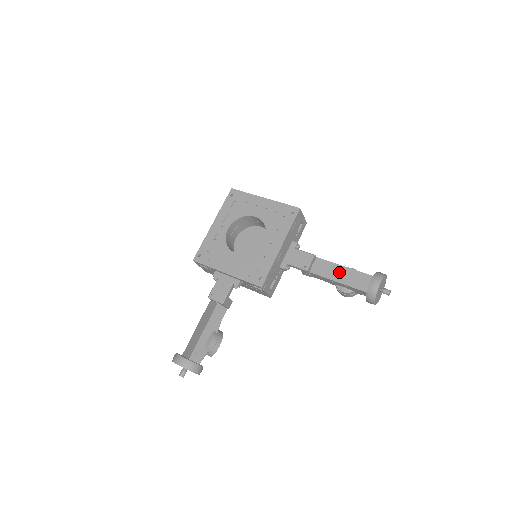
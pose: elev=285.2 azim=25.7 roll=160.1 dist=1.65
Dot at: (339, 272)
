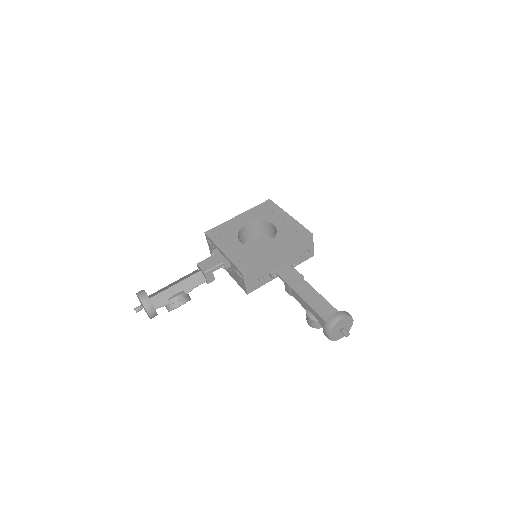
Dot at: (315, 298)
